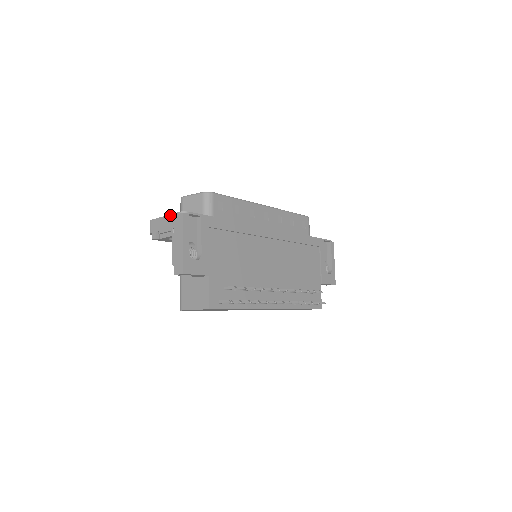
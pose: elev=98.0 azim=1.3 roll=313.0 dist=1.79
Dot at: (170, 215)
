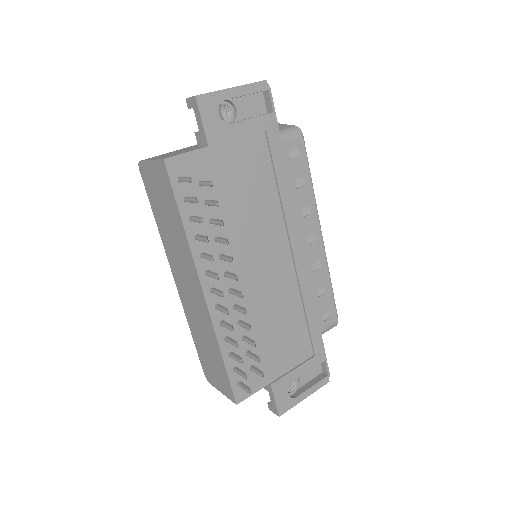
Dot at: occluded
